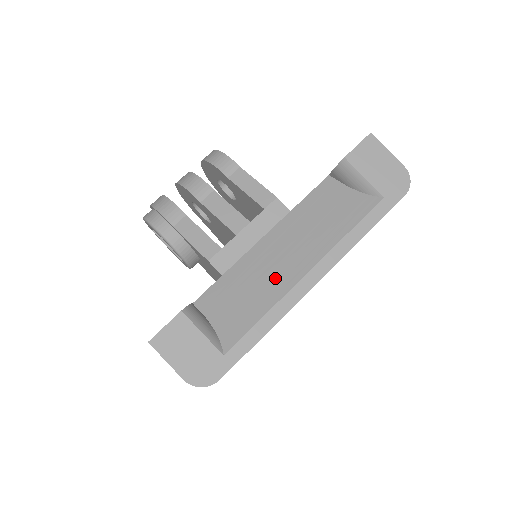
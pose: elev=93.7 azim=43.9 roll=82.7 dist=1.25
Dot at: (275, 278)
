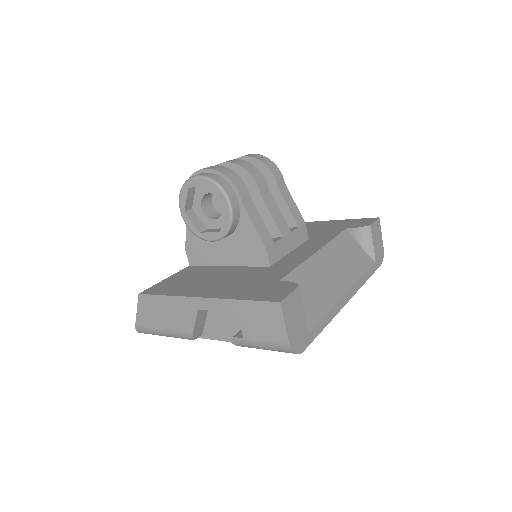
Dot at: (330, 287)
